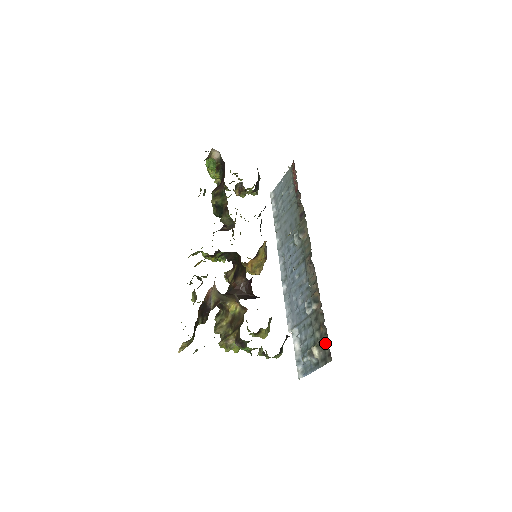
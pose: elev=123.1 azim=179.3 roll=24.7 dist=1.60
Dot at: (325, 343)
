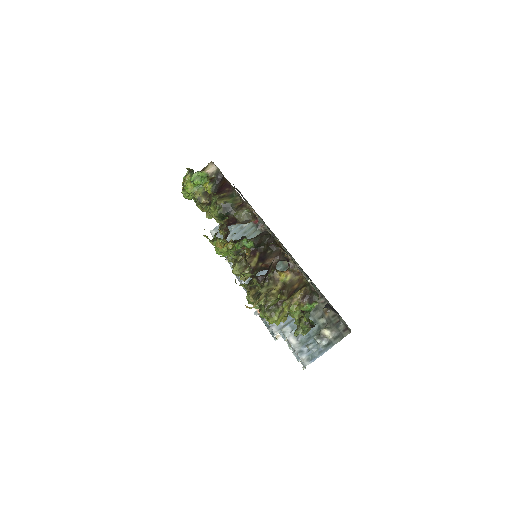
Dot at: (337, 322)
